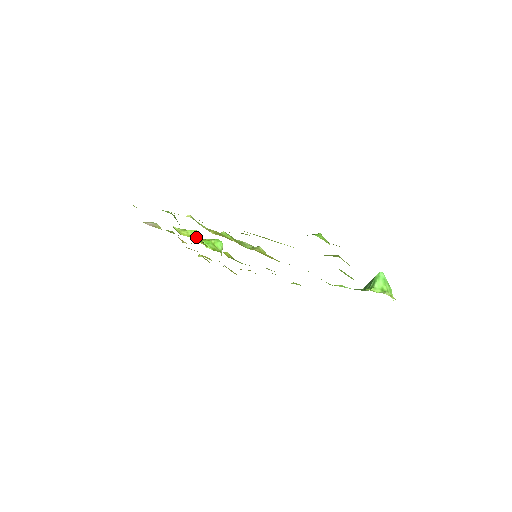
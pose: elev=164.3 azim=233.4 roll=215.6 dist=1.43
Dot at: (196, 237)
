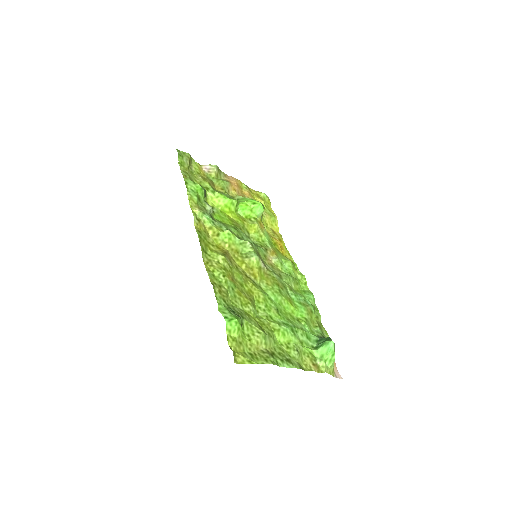
Dot at: (226, 207)
